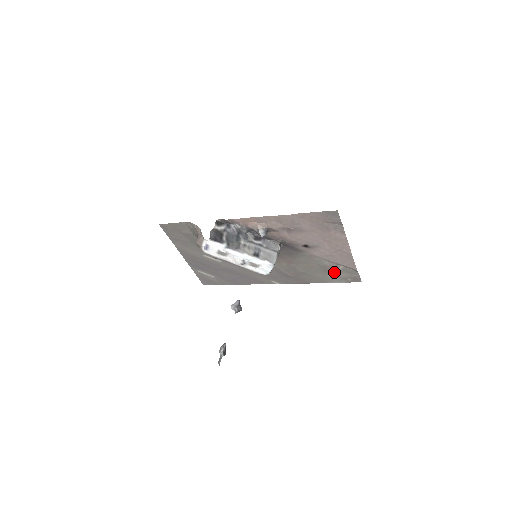
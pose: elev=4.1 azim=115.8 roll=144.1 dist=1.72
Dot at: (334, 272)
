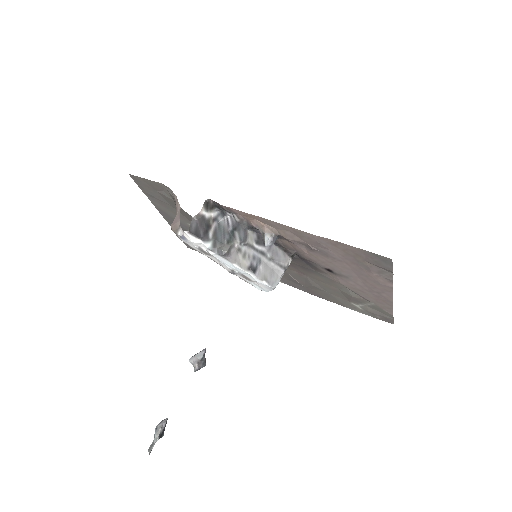
Dot at: (360, 303)
